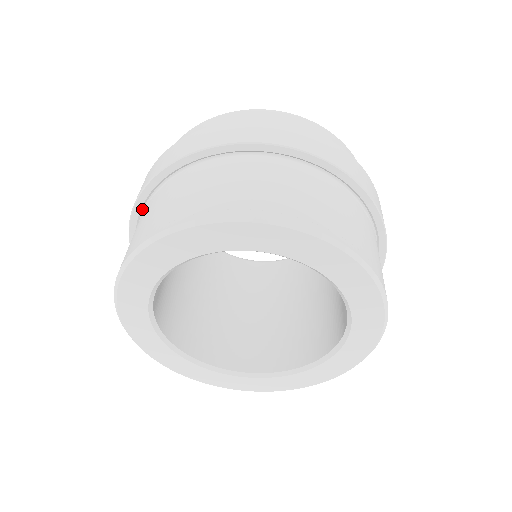
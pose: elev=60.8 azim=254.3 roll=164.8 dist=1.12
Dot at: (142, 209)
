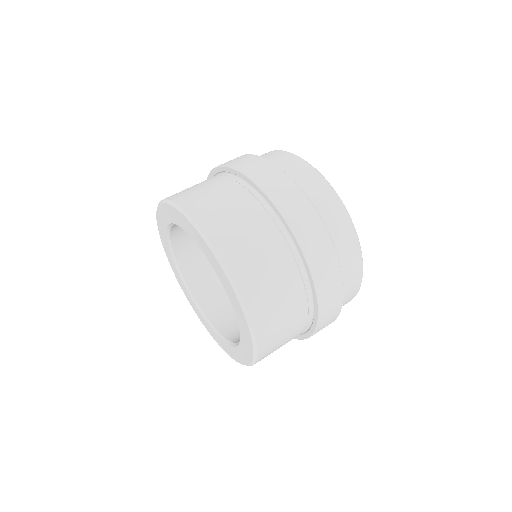
Dot at: (224, 172)
